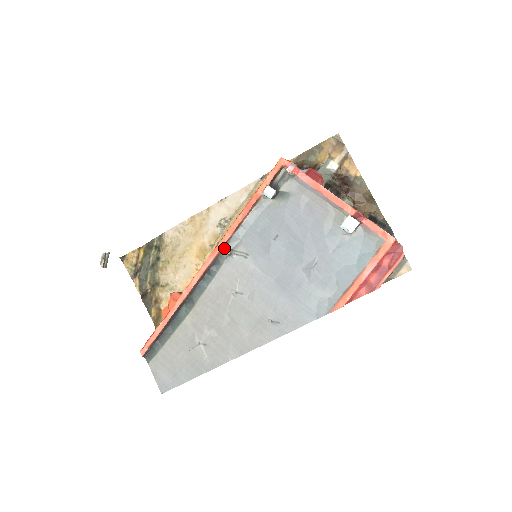
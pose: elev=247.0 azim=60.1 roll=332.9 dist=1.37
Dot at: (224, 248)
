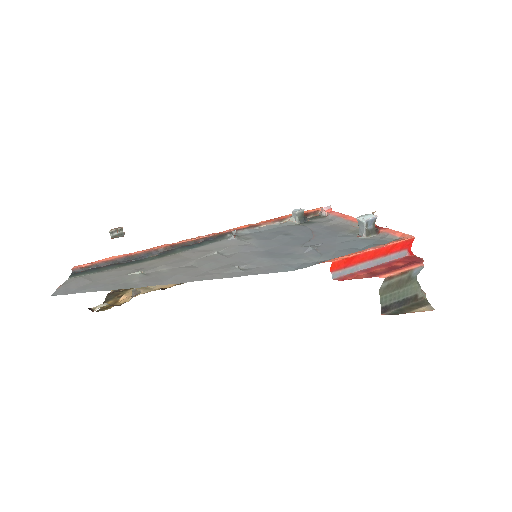
Dot at: (231, 233)
